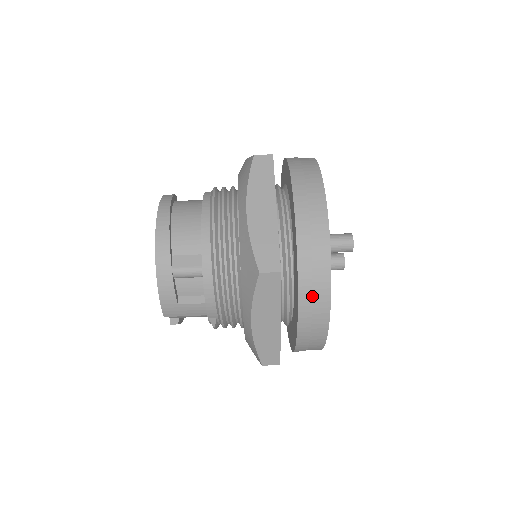
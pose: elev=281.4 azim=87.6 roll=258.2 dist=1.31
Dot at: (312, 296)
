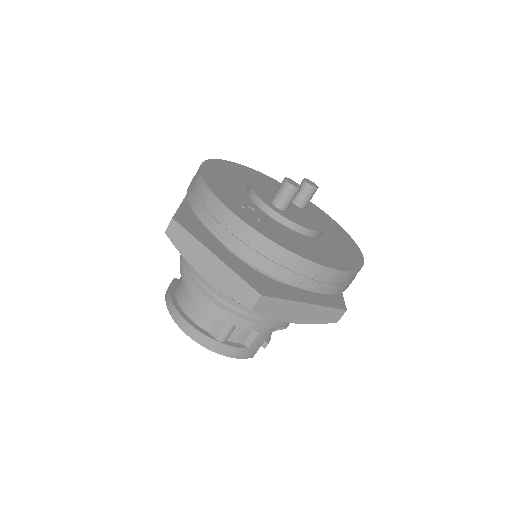
Dot at: (301, 275)
